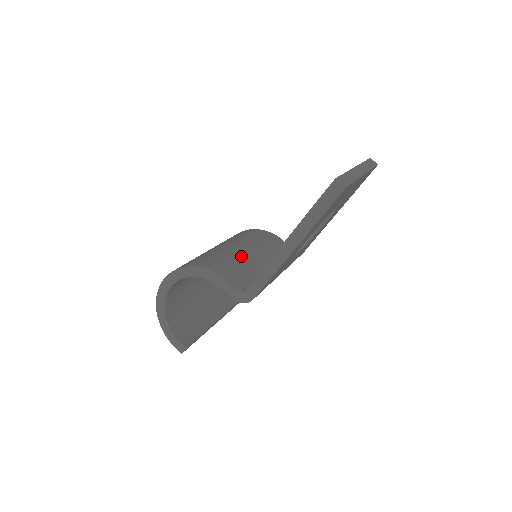
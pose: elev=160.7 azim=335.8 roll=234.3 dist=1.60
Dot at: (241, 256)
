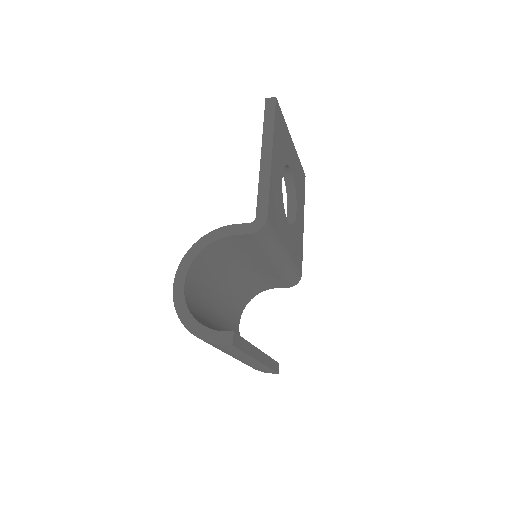
Dot at: occluded
